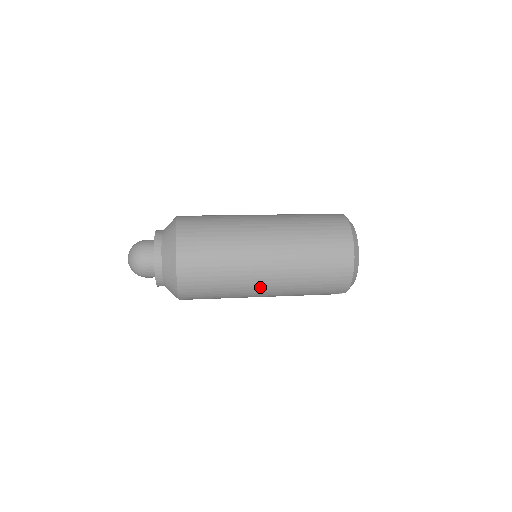
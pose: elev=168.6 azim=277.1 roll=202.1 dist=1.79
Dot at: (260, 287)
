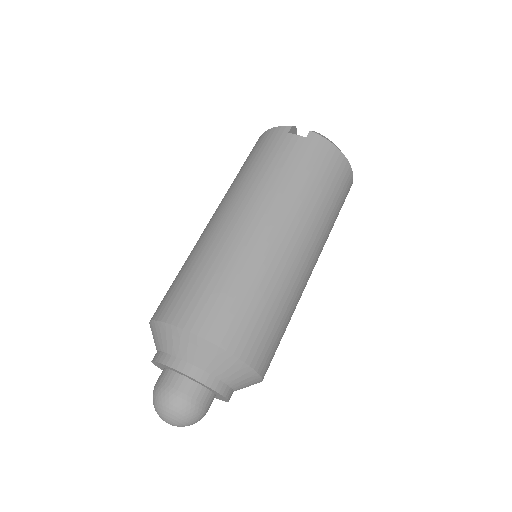
Dot at: occluded
